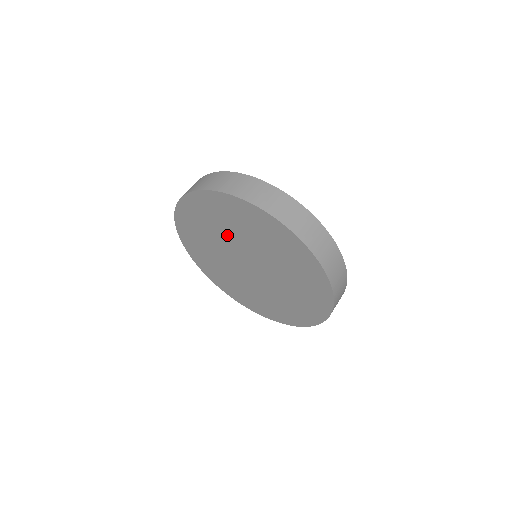
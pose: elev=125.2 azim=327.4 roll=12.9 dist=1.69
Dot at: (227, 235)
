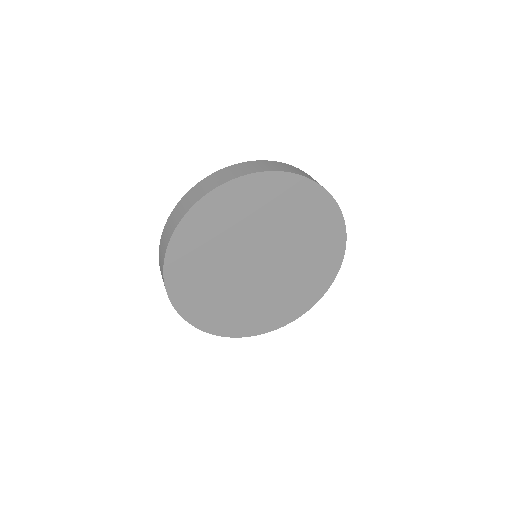
Dot at: (231, 243)
